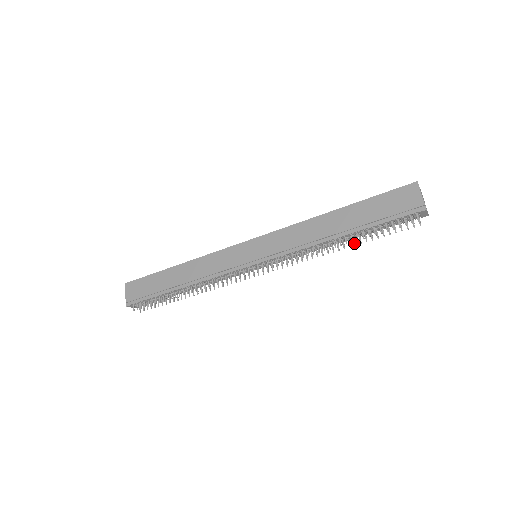
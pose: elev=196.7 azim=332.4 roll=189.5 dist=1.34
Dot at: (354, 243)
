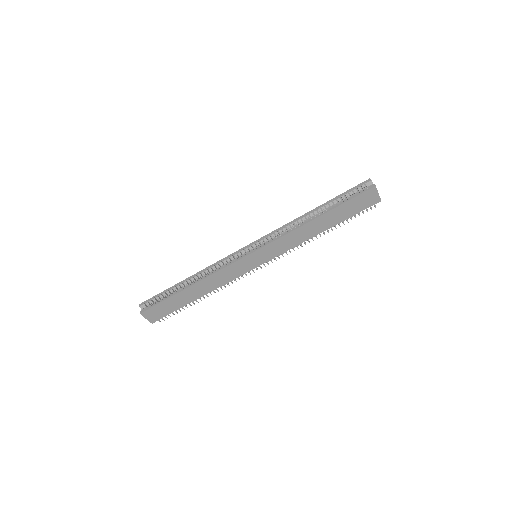
Dot at: occluded
